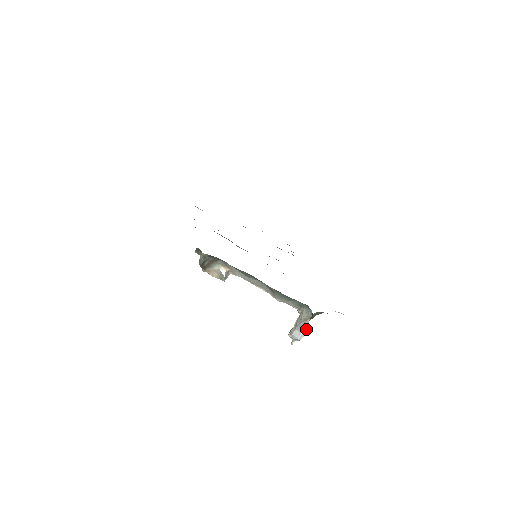
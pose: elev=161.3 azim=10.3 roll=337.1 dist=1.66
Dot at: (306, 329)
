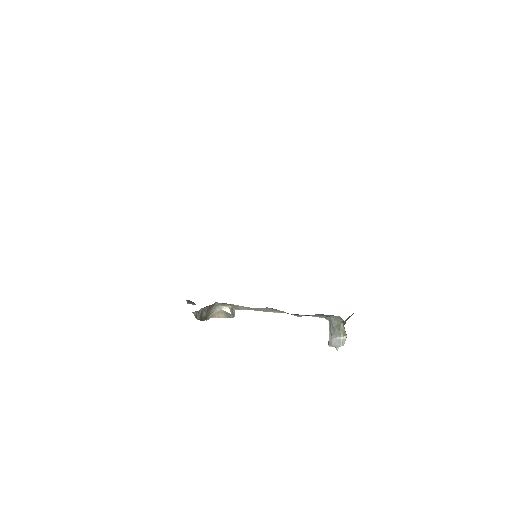
Dot at: (344, 333)
